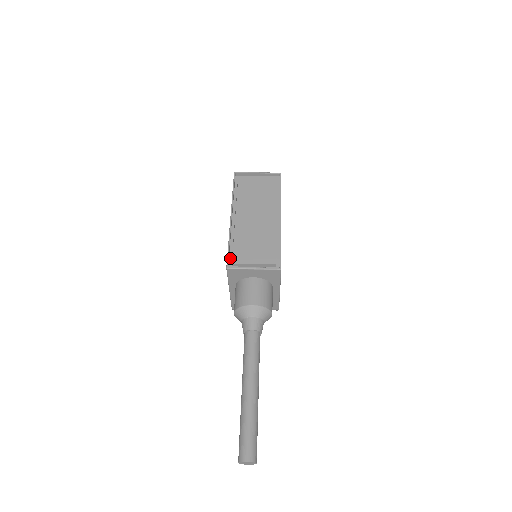
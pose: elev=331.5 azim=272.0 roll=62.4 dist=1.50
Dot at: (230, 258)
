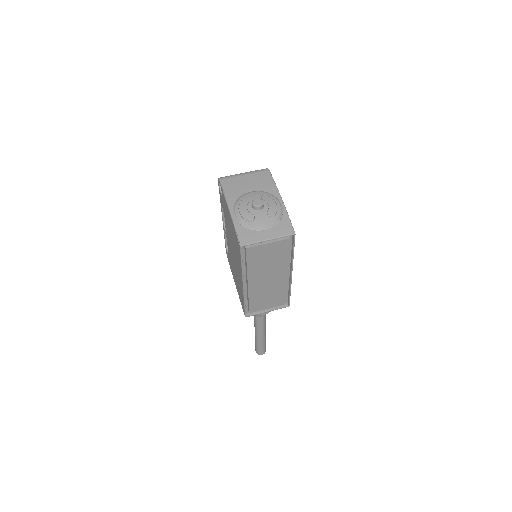
Dot at: (246, 308)
